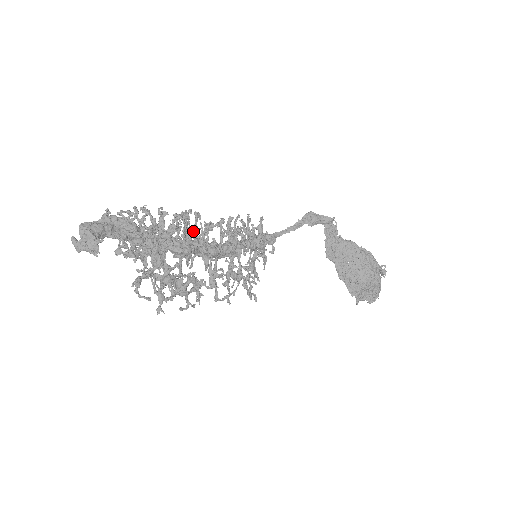
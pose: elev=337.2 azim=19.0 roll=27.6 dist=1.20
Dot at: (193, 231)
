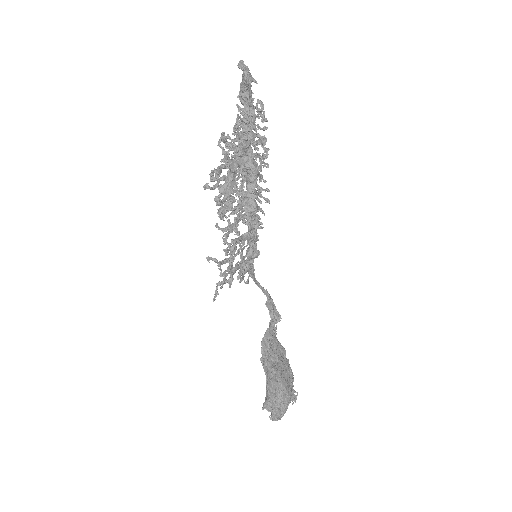
Dot at: (260, 175)
